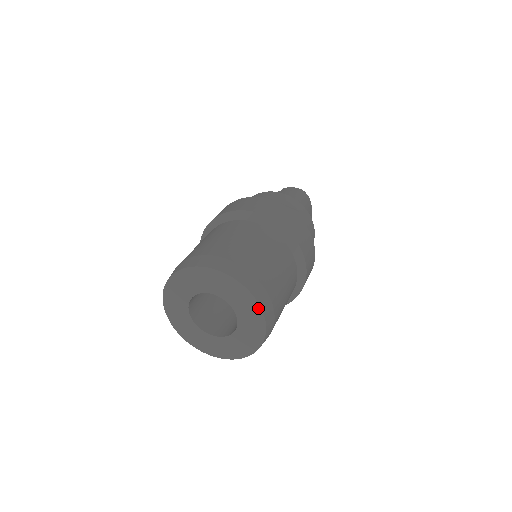
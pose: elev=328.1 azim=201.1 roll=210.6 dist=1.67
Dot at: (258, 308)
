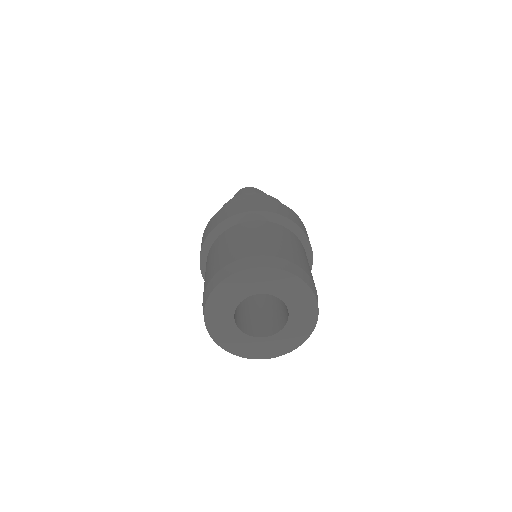
Dot at: (282, 273)
